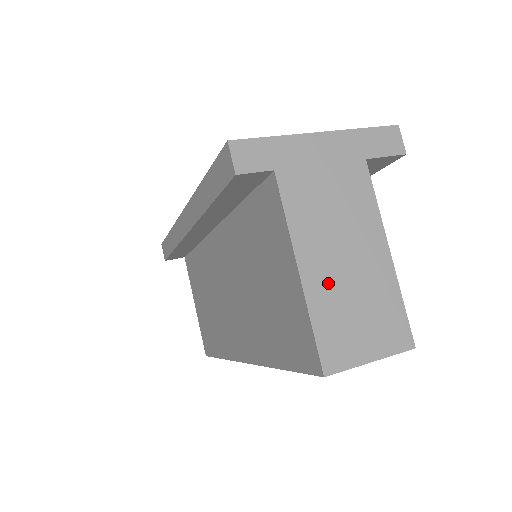
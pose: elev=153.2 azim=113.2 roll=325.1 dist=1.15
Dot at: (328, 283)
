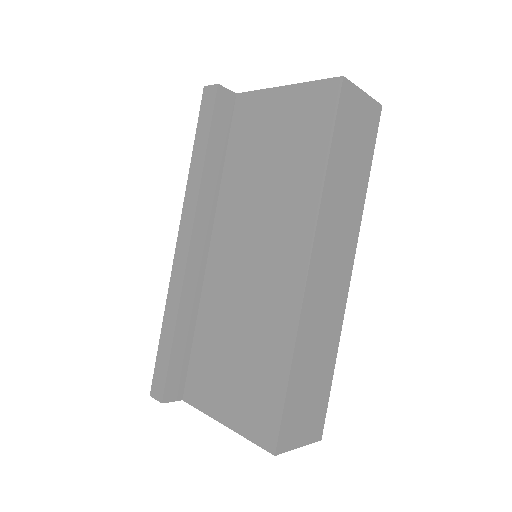
Dot at: occluded
